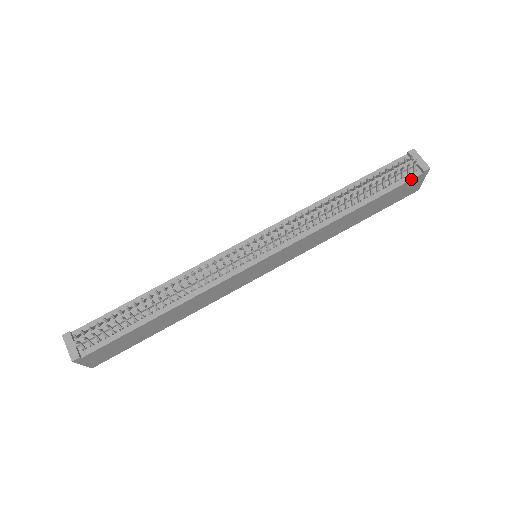
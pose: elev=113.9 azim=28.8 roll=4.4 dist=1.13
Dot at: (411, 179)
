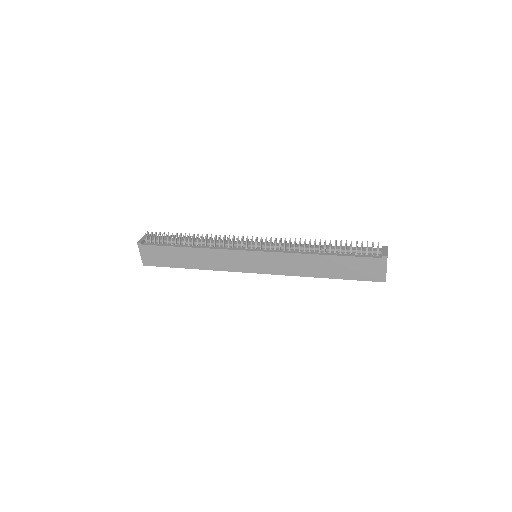
Dot at: (371, 257)
